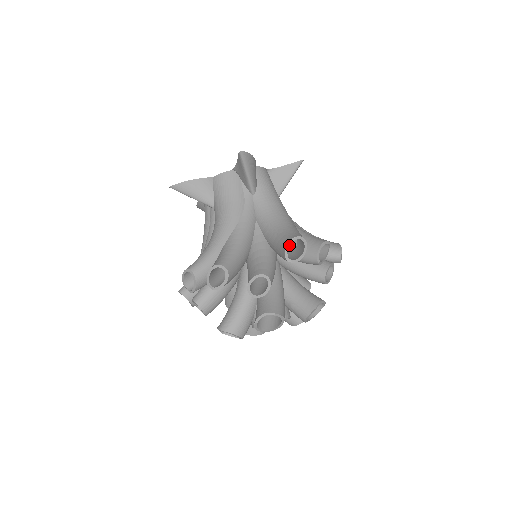
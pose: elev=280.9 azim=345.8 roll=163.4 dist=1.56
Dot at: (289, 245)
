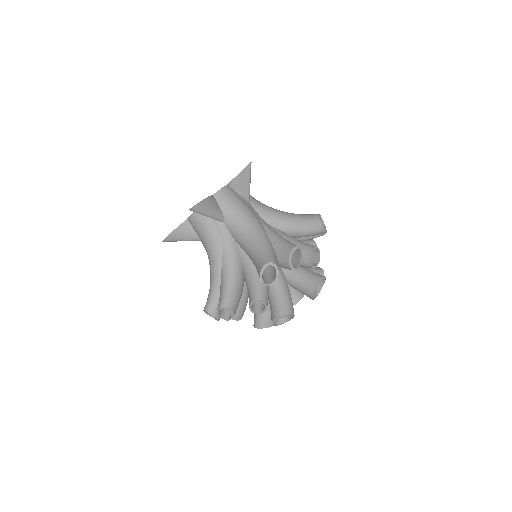
Dot at: occluded
